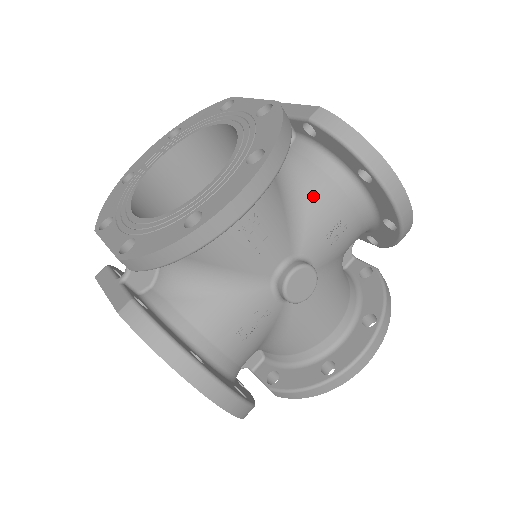
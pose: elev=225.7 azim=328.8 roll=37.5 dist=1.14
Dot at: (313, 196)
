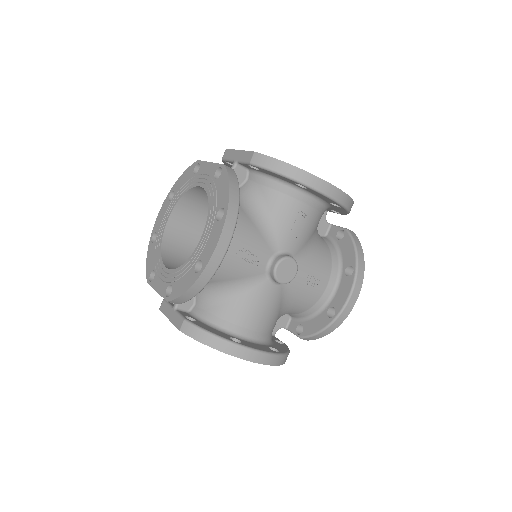
Dot at: (320, 254)
